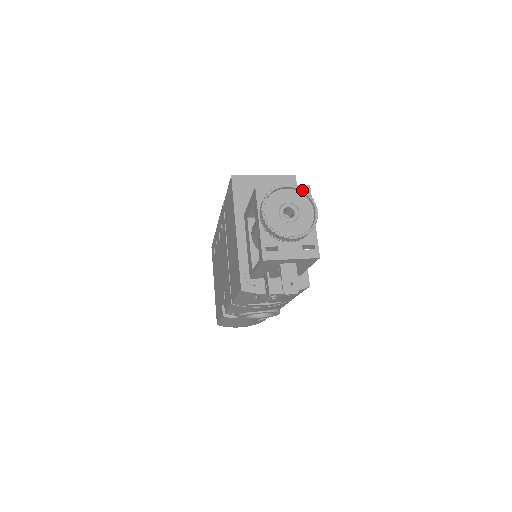
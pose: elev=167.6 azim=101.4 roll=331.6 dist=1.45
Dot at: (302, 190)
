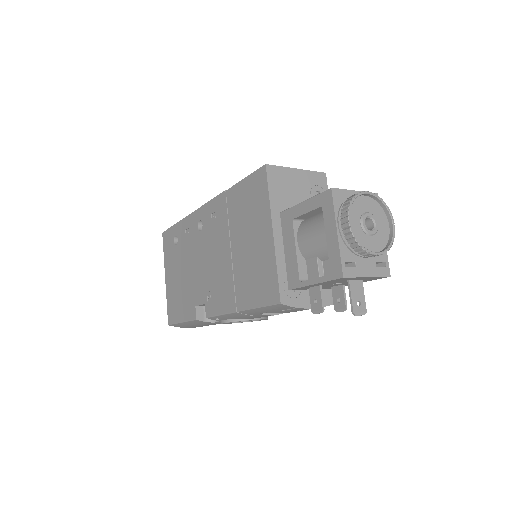
Dot at: (381, 199)
